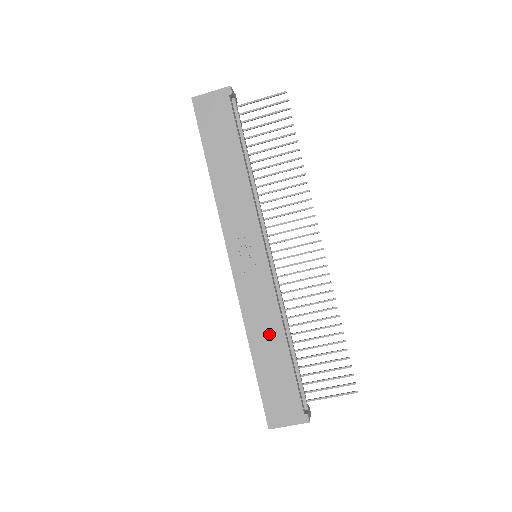
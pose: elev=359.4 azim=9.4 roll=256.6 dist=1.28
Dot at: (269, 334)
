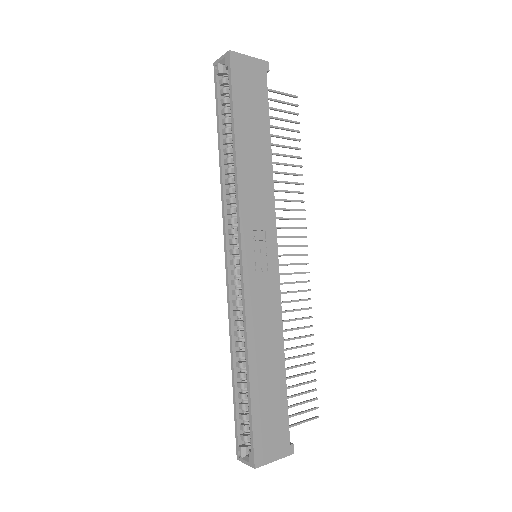
Dot at: (270, 348)
